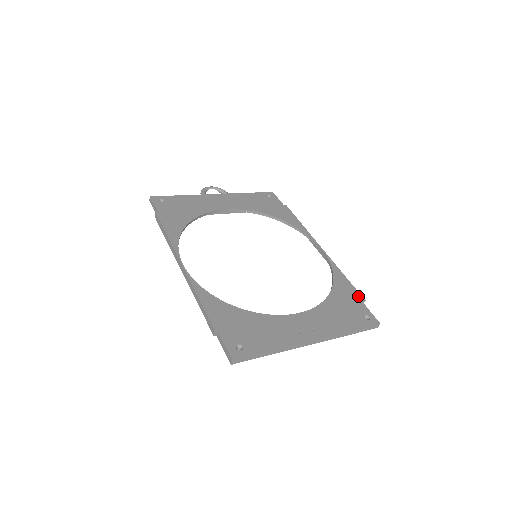
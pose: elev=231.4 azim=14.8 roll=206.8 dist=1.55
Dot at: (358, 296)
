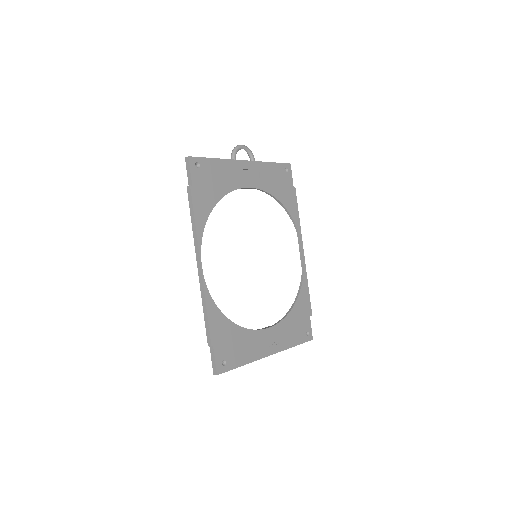
Dot at: (309, 311)
